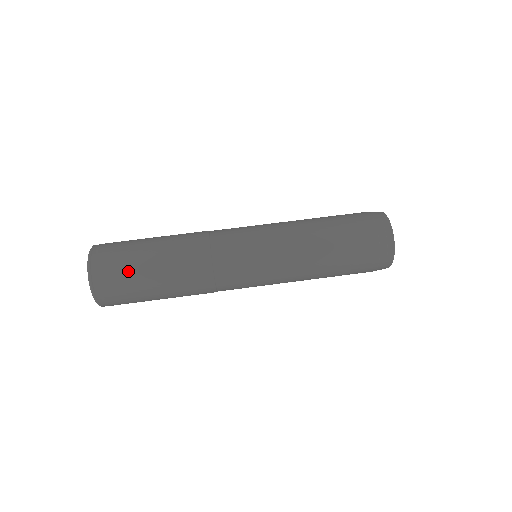
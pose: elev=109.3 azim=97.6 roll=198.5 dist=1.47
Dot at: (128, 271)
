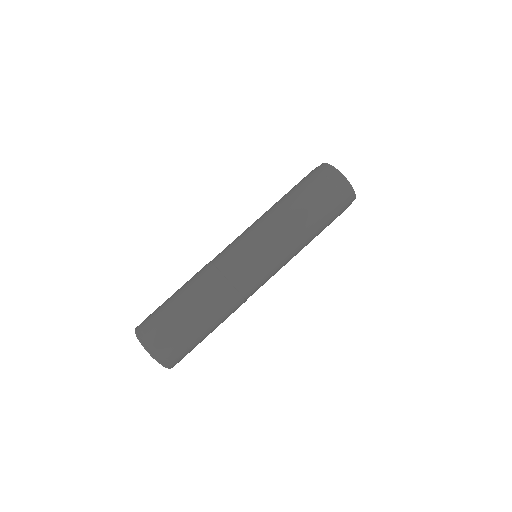
Dot at: (181, 336)
